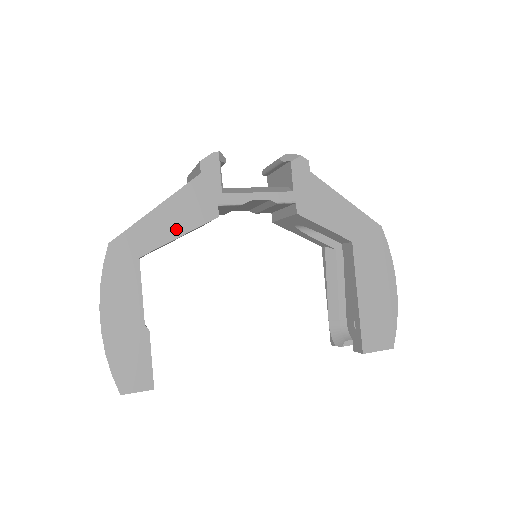
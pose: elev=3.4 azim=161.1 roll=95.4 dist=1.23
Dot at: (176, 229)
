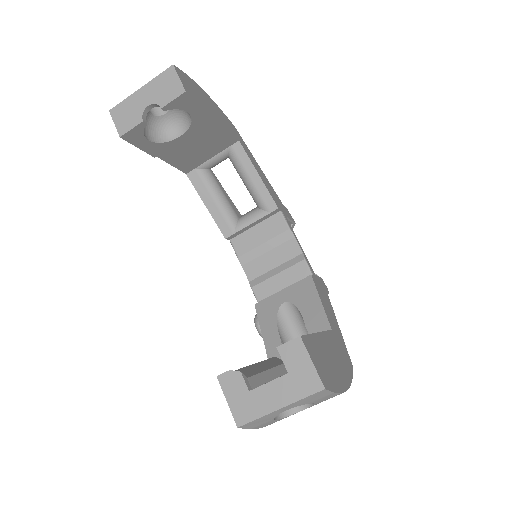
Dot at: (260, 174)
